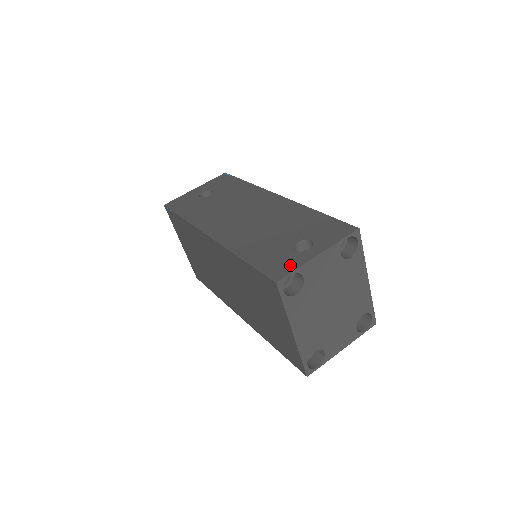
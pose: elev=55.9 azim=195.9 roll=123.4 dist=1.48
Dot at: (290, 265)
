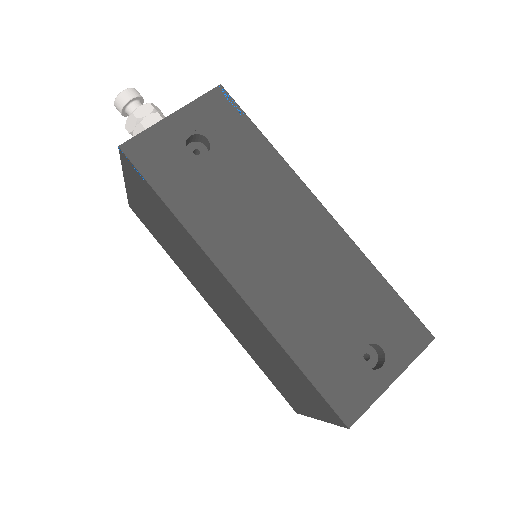
Dot at: (362, 397)
